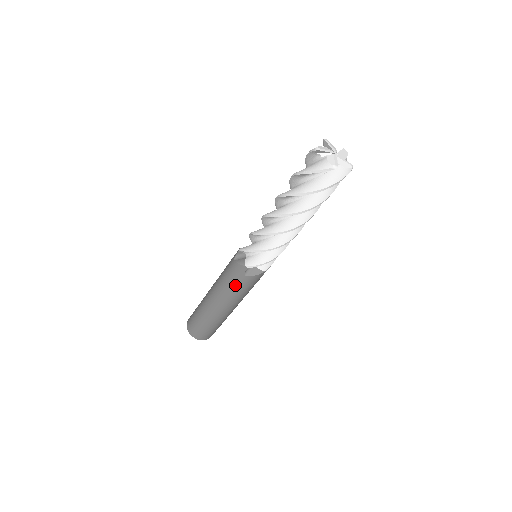
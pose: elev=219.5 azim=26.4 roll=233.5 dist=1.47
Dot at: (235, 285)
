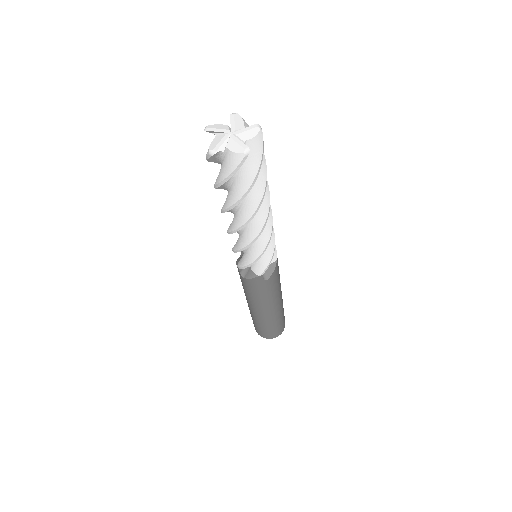
Dot at: (266, 291)
